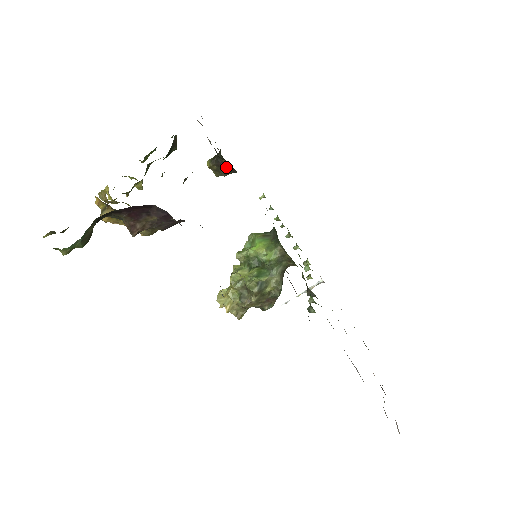
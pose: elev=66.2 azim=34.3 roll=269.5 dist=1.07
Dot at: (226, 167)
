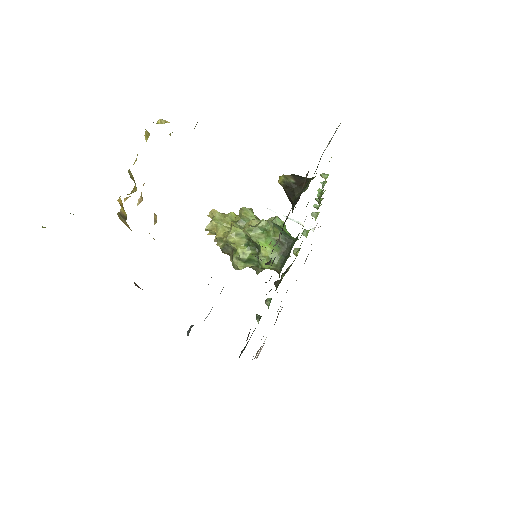
Dot at: occluded
